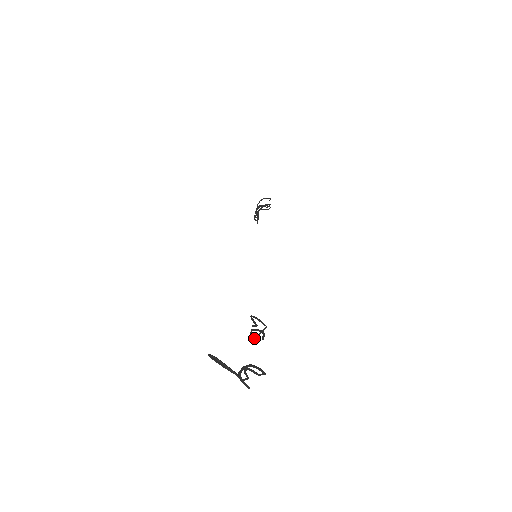
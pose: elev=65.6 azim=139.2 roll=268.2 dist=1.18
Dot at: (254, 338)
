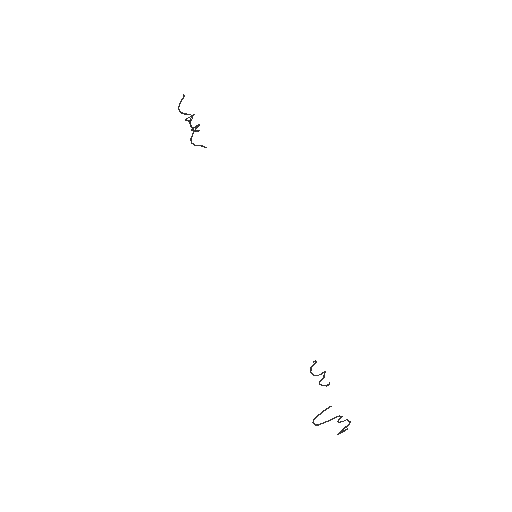
Dot at: occluded
